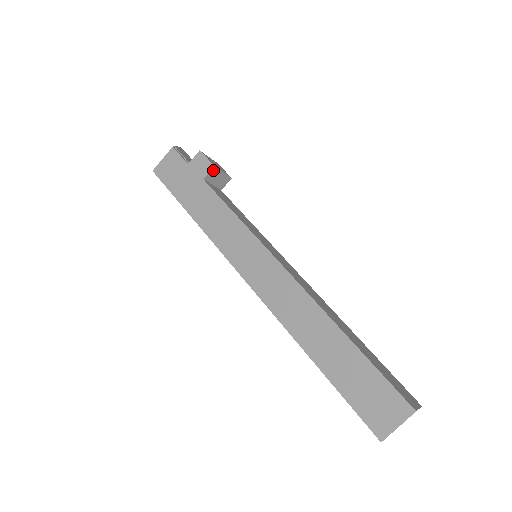
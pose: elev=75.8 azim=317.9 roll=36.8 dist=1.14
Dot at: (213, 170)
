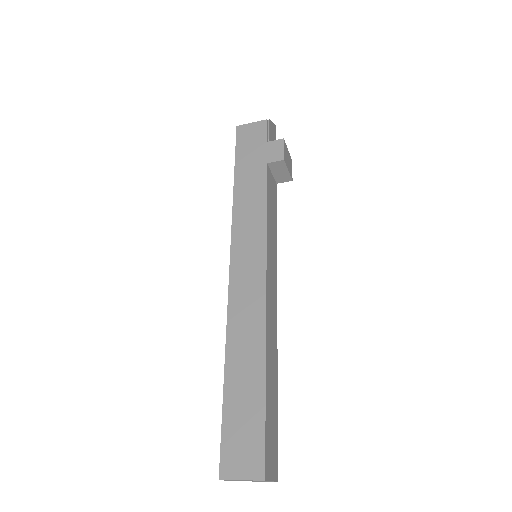
Dot at: (281, 162)
